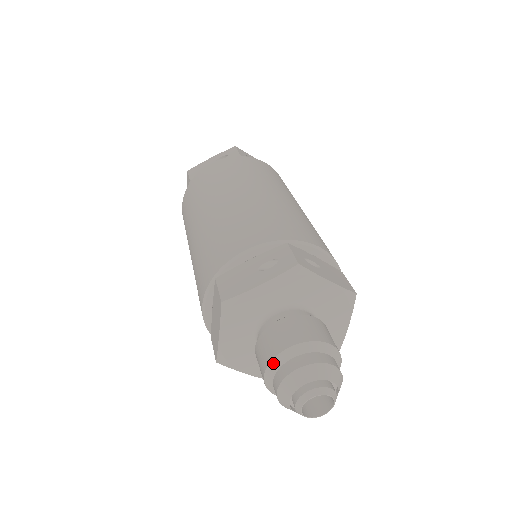
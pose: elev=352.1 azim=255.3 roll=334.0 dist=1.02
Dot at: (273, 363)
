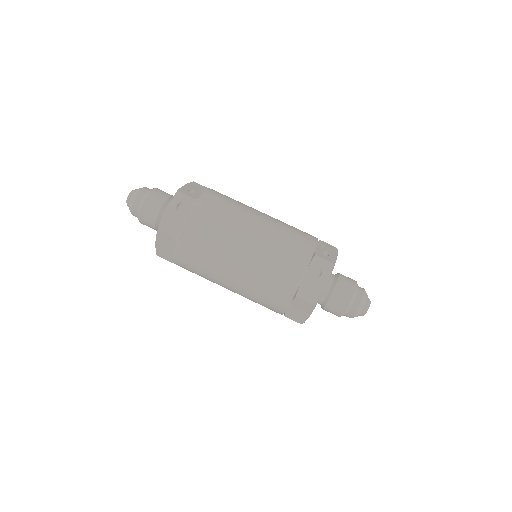
Dot at: (347, 309)
